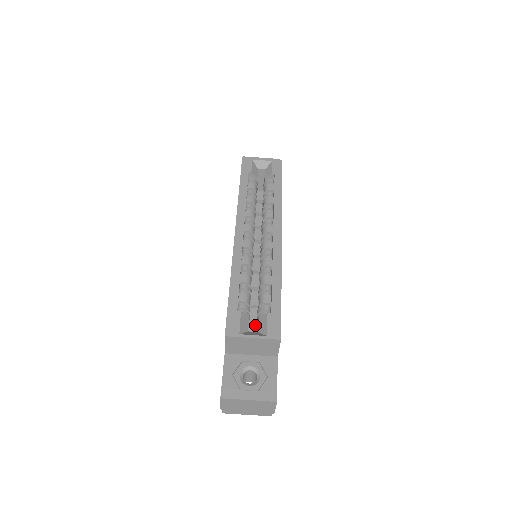
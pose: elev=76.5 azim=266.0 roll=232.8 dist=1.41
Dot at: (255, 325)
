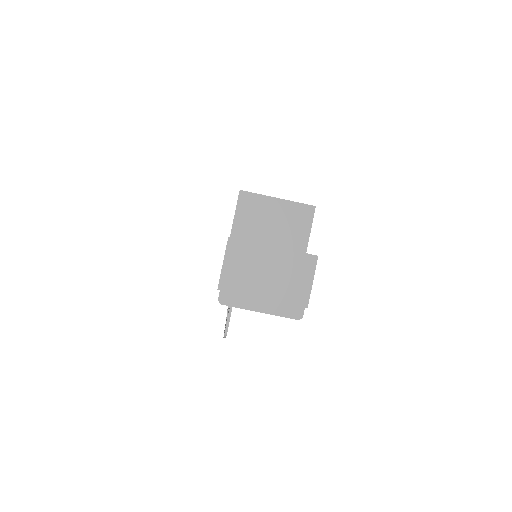
Dot at: occluded
